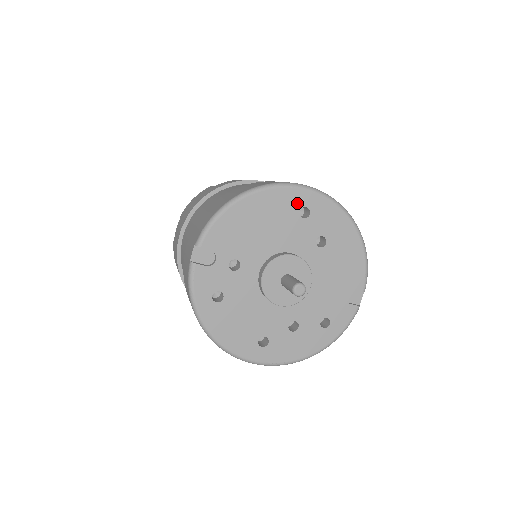
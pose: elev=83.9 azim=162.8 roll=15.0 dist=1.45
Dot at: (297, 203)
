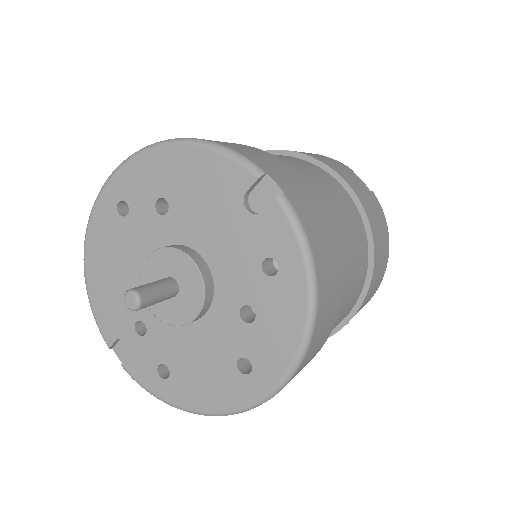
Dot at: (110, 212)
